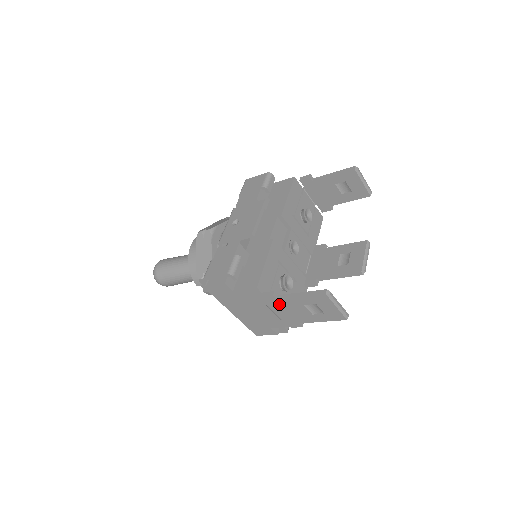
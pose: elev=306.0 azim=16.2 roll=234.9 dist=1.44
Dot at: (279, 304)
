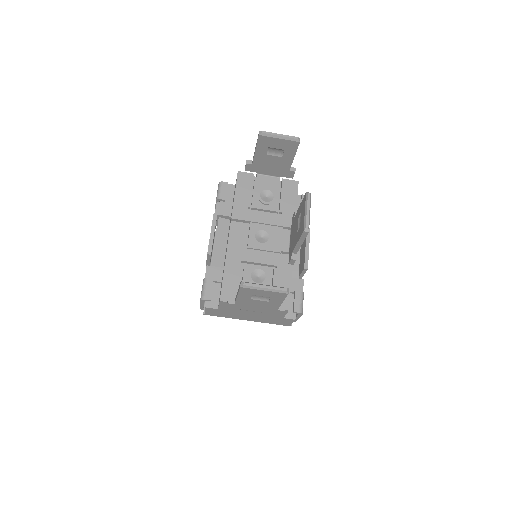
Dot at: (242, 306)
